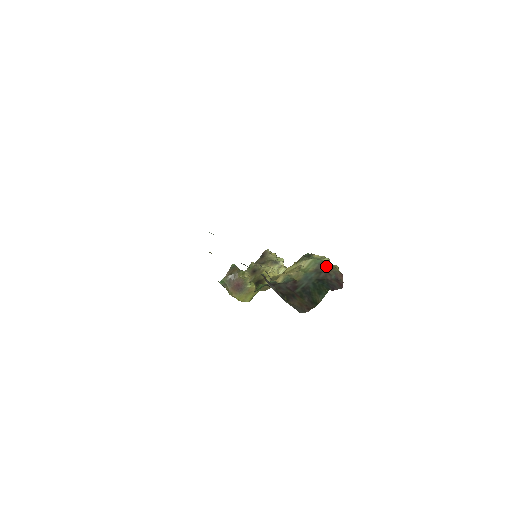
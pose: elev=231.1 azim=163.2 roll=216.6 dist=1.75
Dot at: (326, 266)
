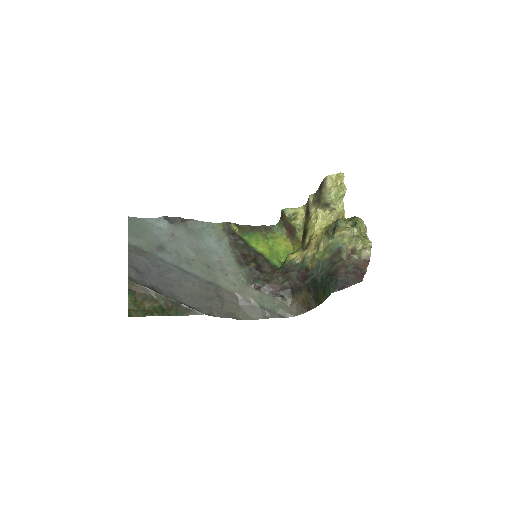
Dot at: (342, 255)
